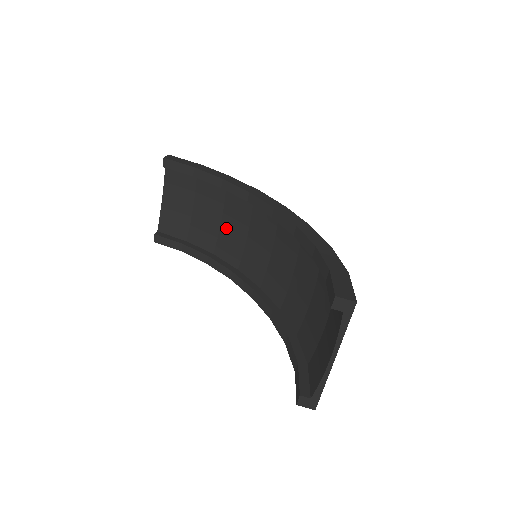
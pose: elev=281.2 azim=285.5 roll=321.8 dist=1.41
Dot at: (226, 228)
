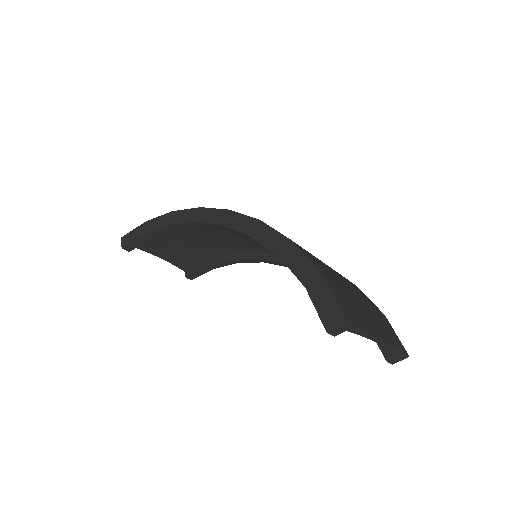
Dot at: (217, 237)
